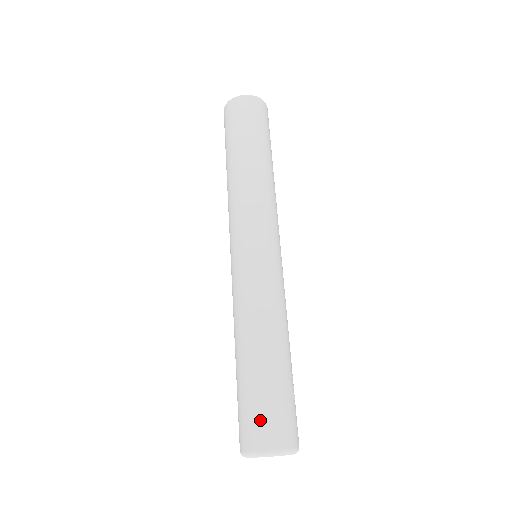
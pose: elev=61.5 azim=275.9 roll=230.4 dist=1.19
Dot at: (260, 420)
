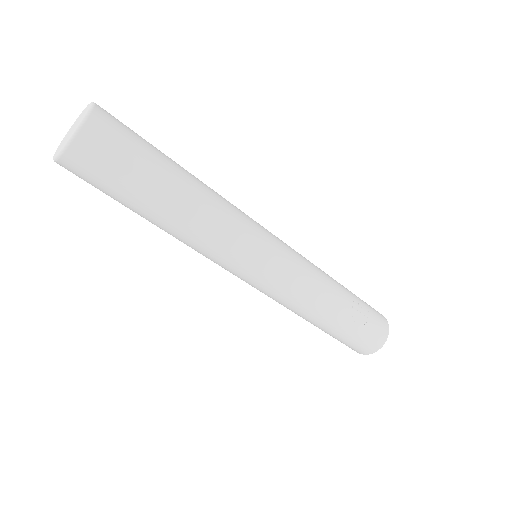
Dot at: (350, 347)
